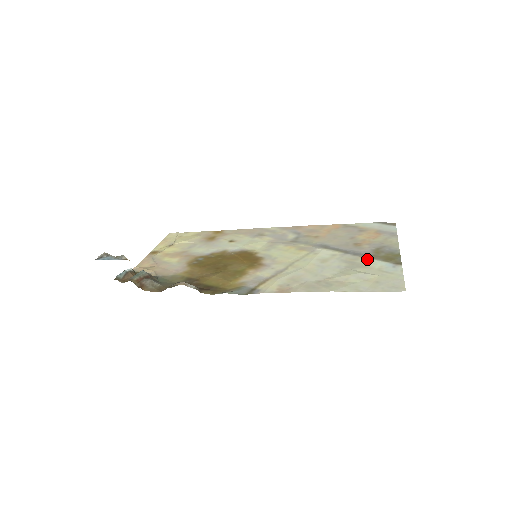
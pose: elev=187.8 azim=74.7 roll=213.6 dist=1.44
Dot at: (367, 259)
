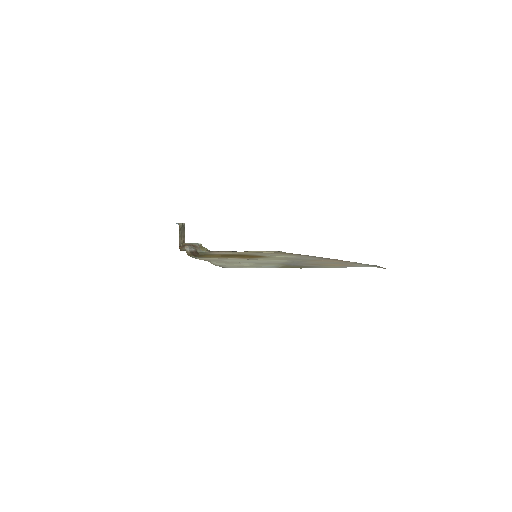
Dot at: (279, 264)
